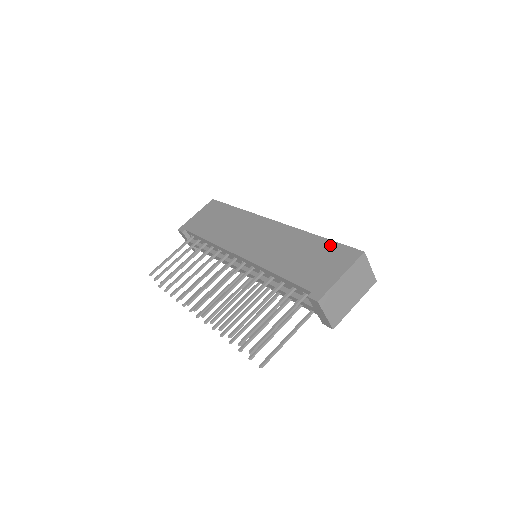
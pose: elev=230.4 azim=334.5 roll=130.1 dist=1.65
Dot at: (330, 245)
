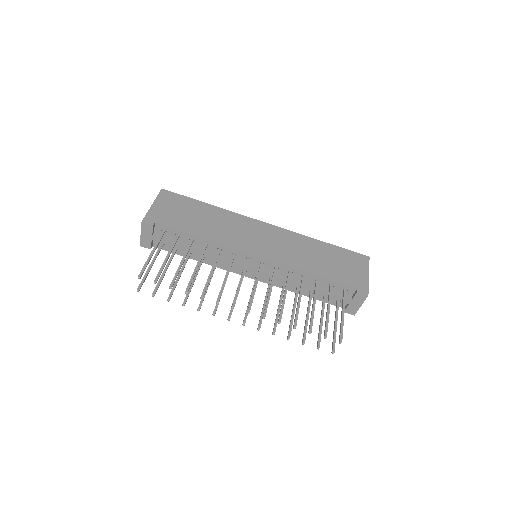
Dot at: (340, 250)
